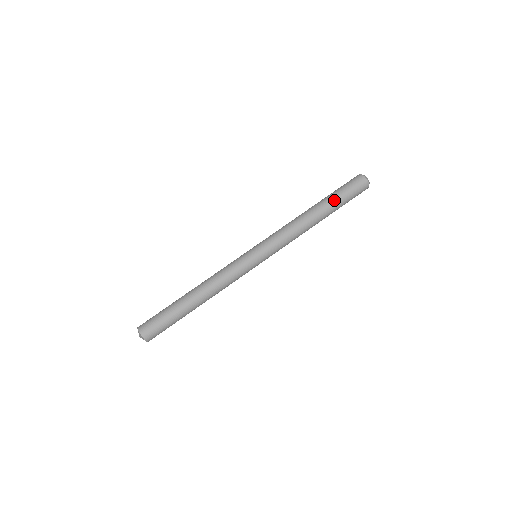
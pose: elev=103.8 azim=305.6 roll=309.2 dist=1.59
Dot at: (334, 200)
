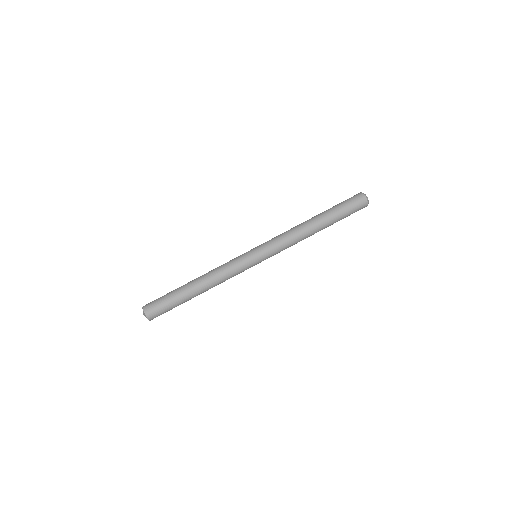
Dot at: (335, 217)
